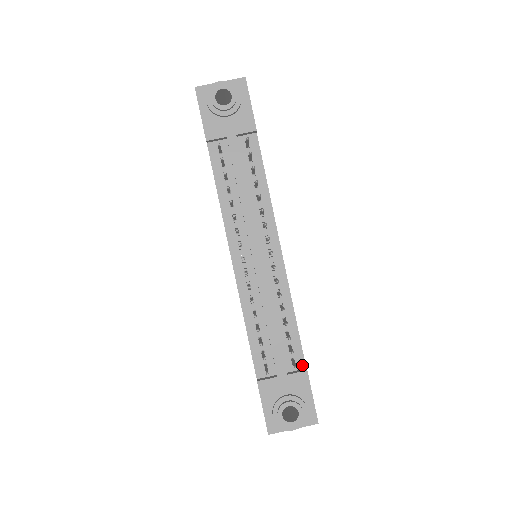
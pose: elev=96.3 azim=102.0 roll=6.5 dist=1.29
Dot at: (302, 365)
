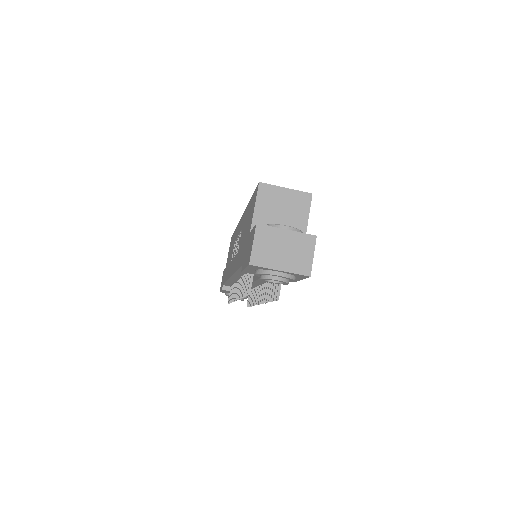
Dot at: occluded
